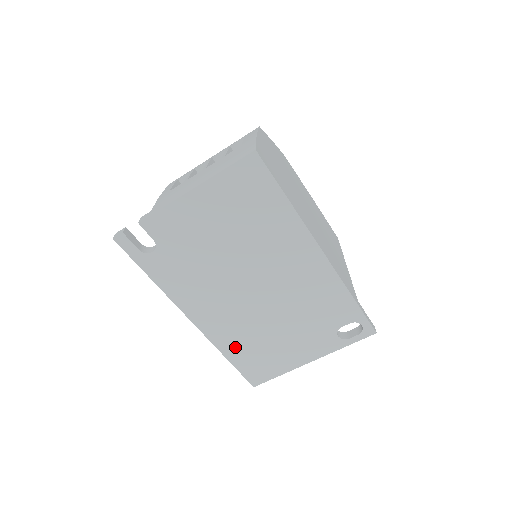
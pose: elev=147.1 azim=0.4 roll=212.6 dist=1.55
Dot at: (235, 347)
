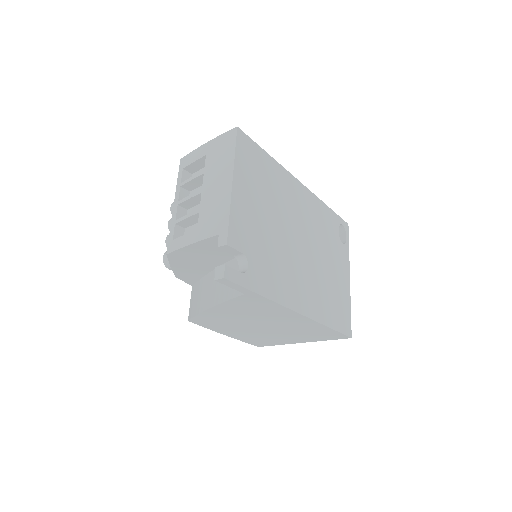
Dot at: (326, 311)
